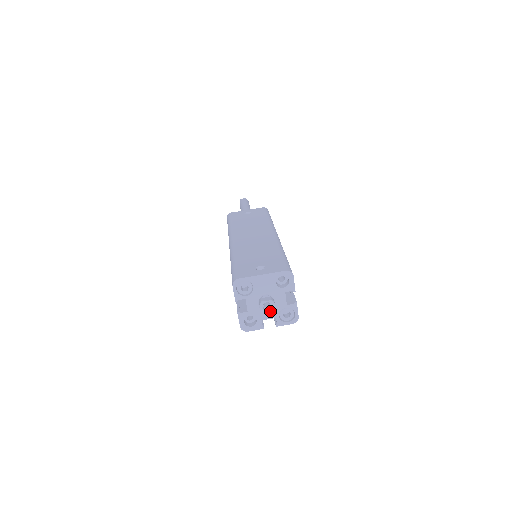
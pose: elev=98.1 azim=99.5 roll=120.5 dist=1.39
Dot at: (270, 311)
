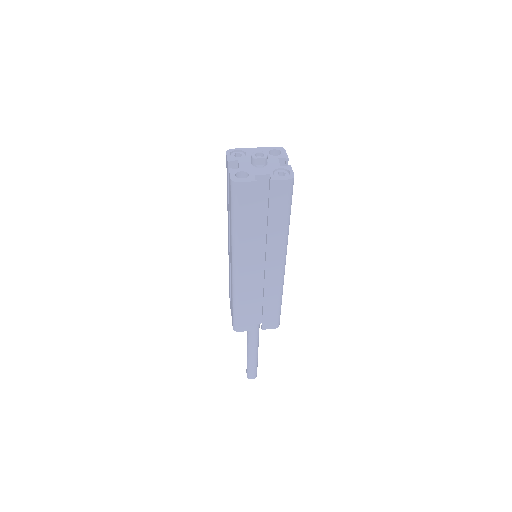
Dot at: (262, 158)
